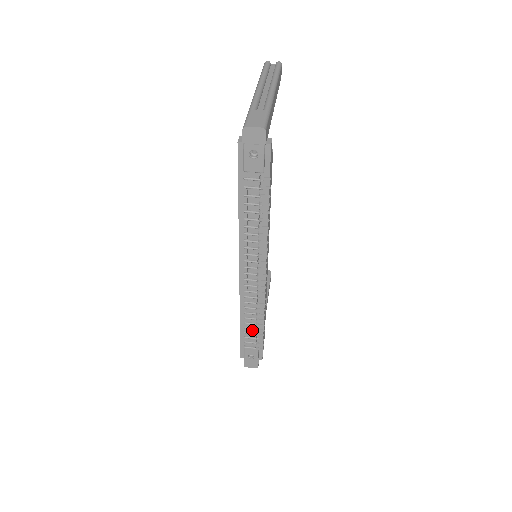
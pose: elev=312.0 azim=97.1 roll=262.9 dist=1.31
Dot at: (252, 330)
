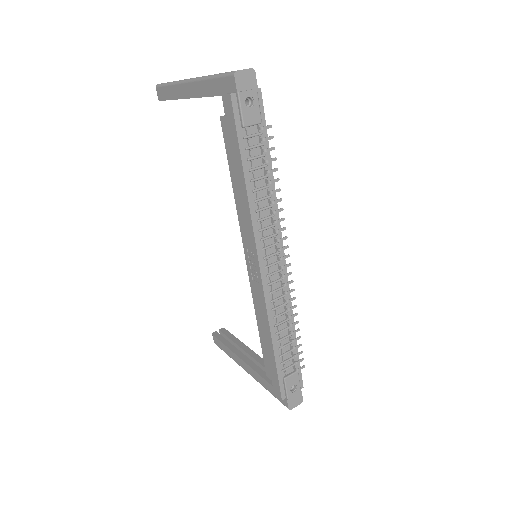
Dot at: (286, 348)
